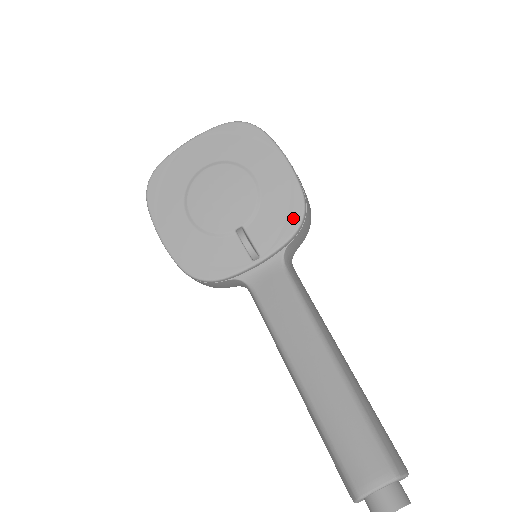
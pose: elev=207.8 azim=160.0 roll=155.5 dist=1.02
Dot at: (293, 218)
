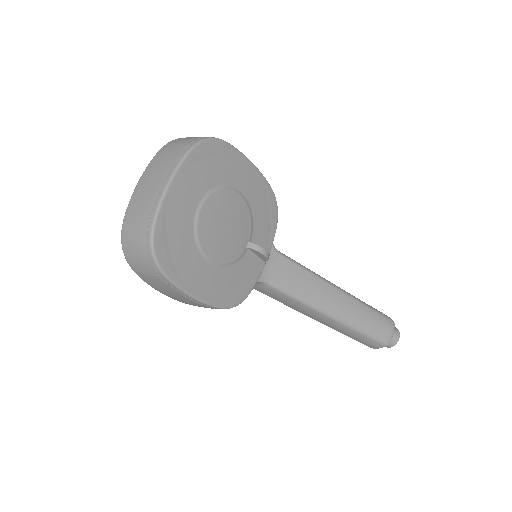
Dot at: (273, 211)
